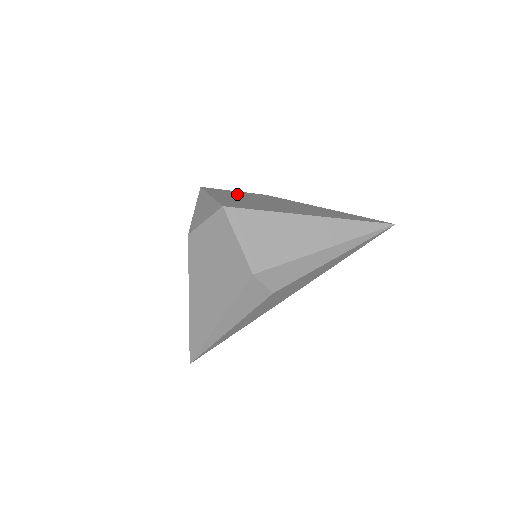
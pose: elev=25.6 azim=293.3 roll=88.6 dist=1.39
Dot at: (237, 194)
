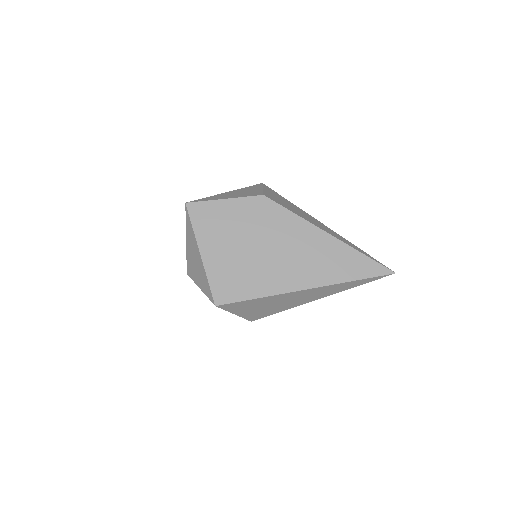
Dot at: (228, 221)
